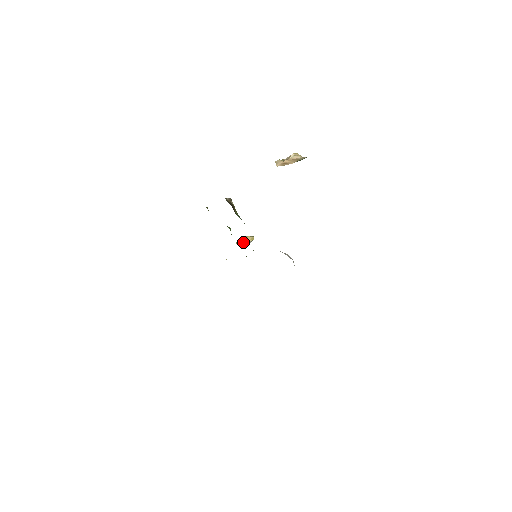
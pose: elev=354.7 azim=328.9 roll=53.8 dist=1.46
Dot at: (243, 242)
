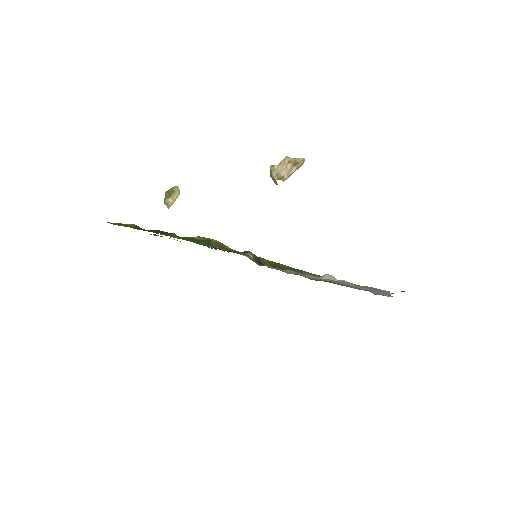
Dot at: (173, 202)
